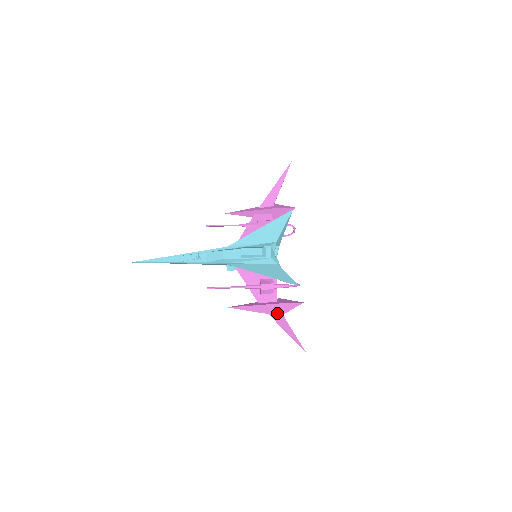
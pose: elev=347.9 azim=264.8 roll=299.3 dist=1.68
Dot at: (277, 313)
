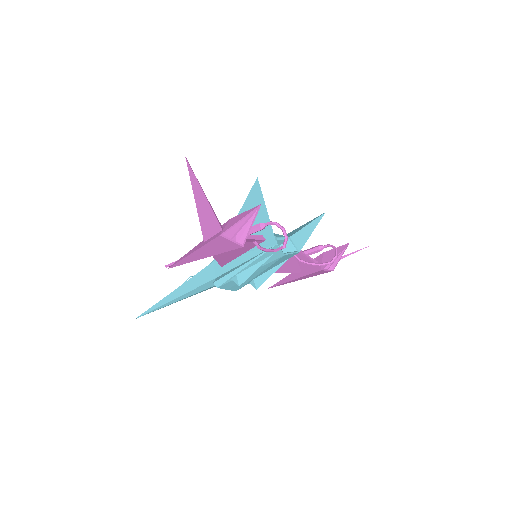
Dot at: (214, 227)
